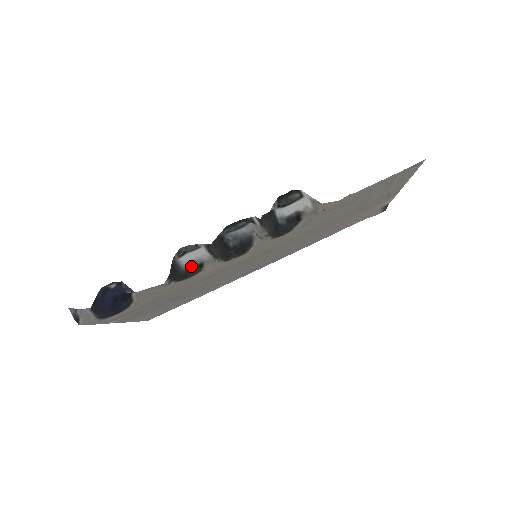
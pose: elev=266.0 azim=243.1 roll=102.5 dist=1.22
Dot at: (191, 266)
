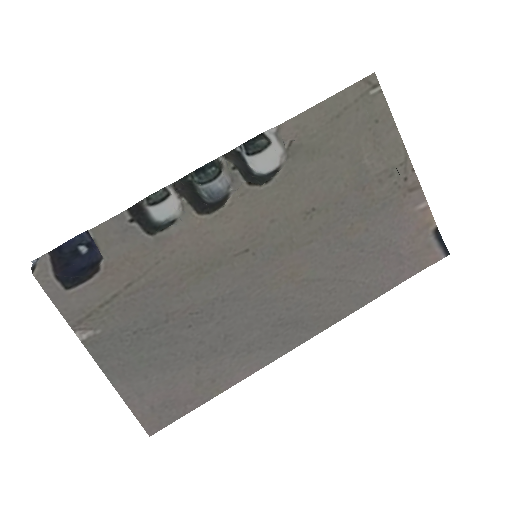
Dot at: (163, 224)
